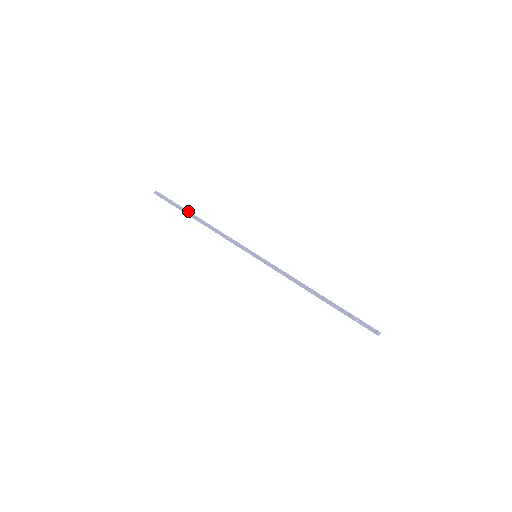
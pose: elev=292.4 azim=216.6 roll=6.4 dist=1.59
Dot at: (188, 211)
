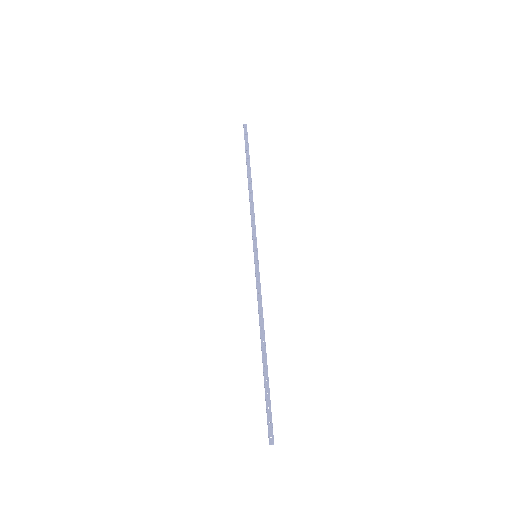
Dot at: occluded
